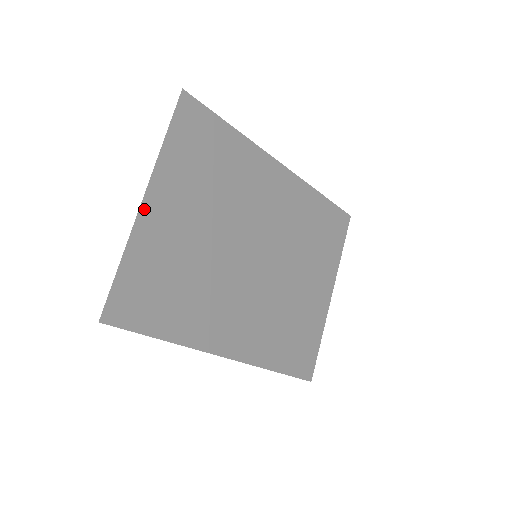
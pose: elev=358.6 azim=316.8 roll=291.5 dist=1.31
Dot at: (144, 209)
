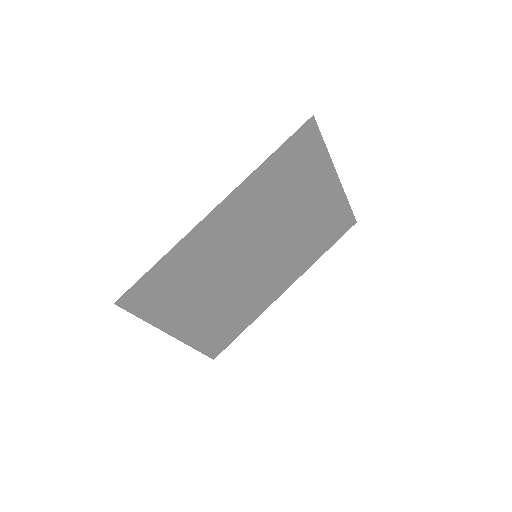
Dot at: (178, 336)
